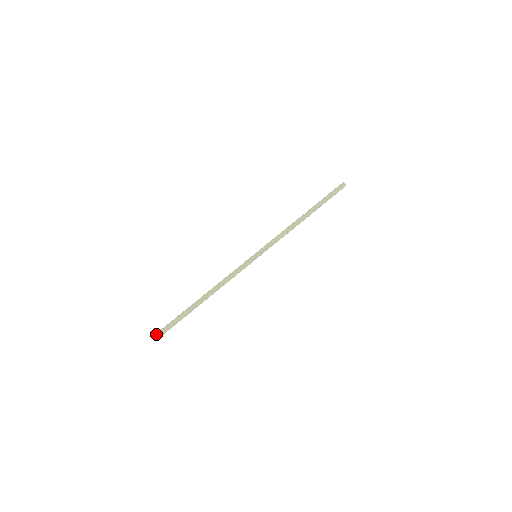
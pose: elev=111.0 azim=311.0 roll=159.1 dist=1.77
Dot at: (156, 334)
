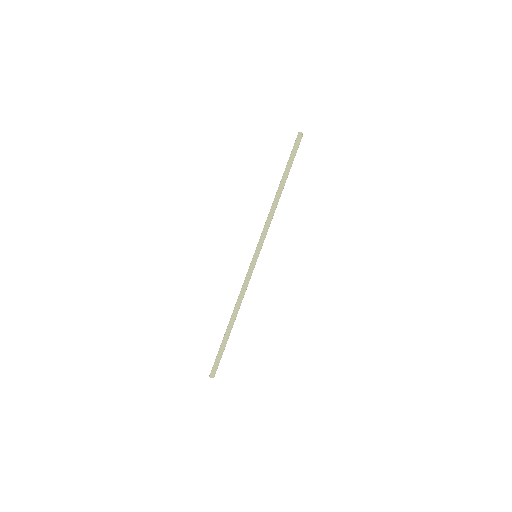
Dot at: (213, 375)
